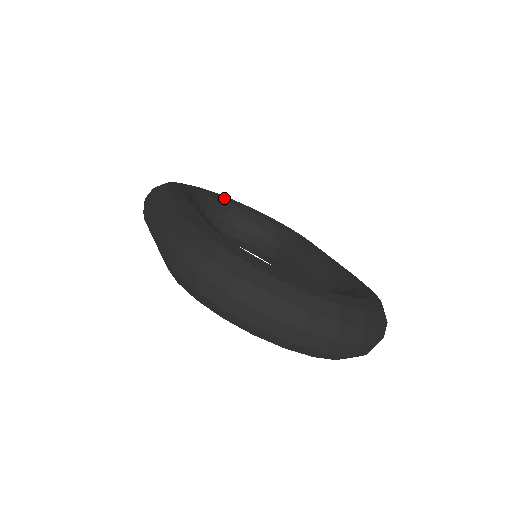
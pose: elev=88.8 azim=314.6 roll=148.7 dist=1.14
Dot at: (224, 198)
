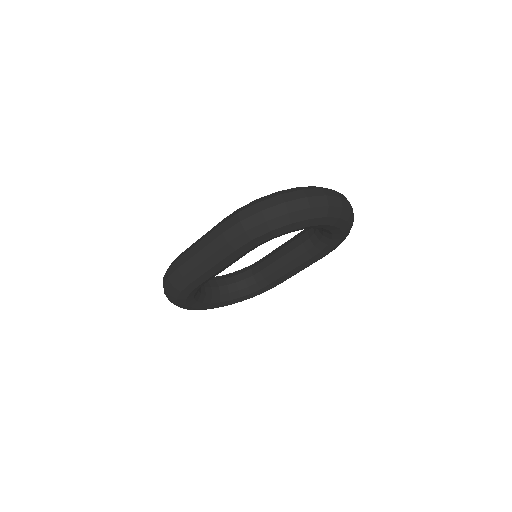
Dot at: occluded
